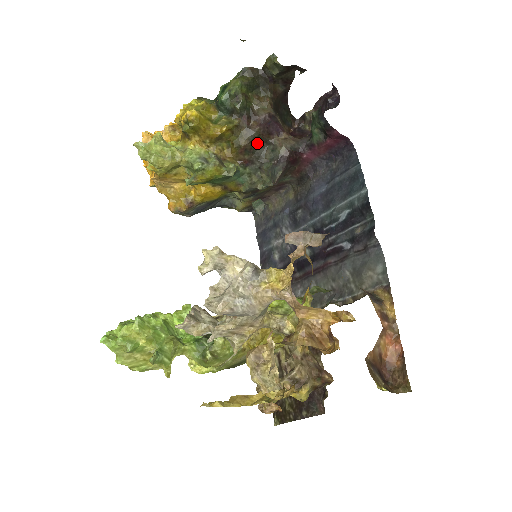
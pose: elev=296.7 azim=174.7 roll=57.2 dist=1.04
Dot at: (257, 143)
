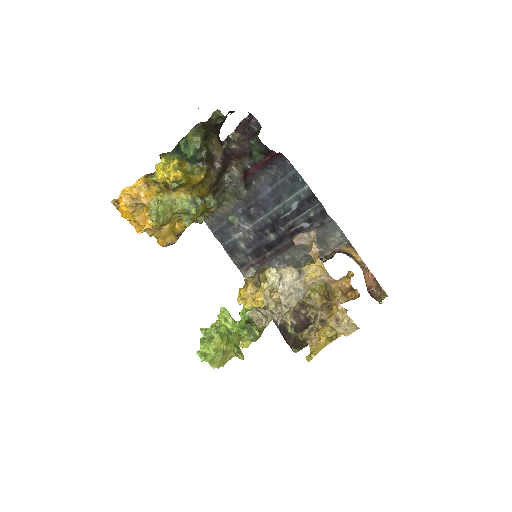
Dot at: (220, 176)
